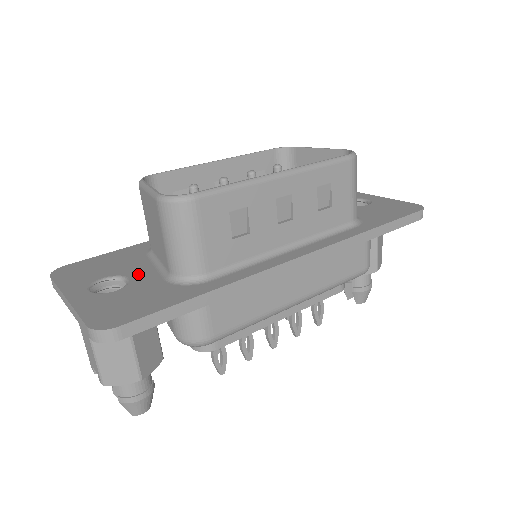
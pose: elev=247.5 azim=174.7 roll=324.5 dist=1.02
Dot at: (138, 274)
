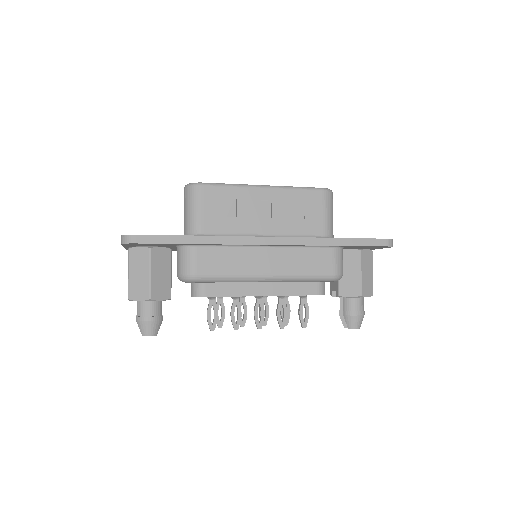
Dot at: occluded
